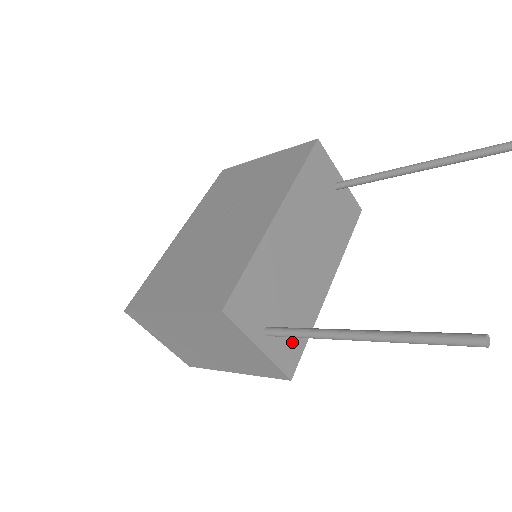
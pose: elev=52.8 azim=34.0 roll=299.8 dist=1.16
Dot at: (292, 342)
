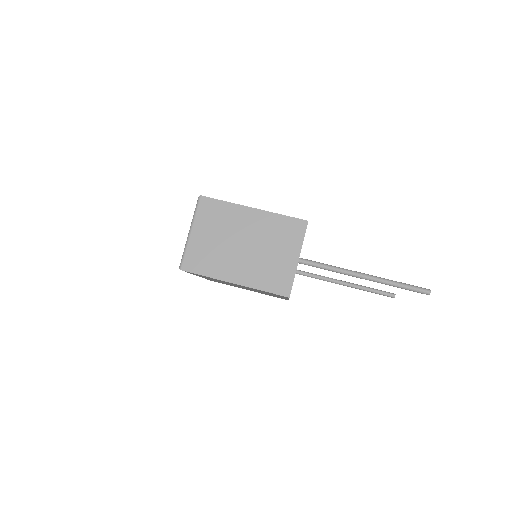
Dot at: occluded
